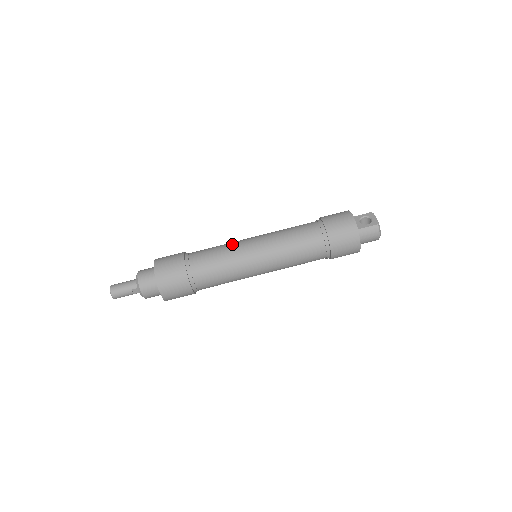
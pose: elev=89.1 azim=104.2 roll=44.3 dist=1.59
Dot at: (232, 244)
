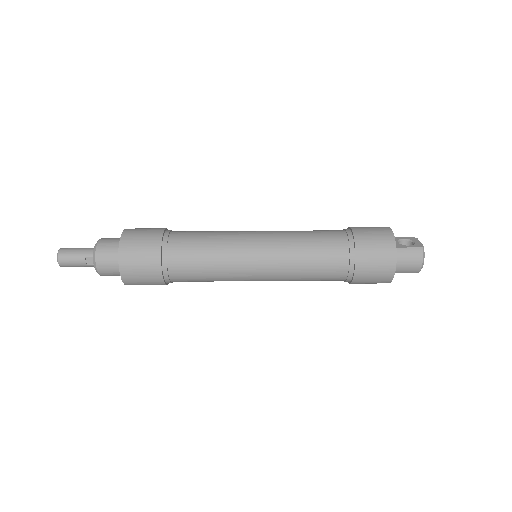
Dot at: (229, 231)
